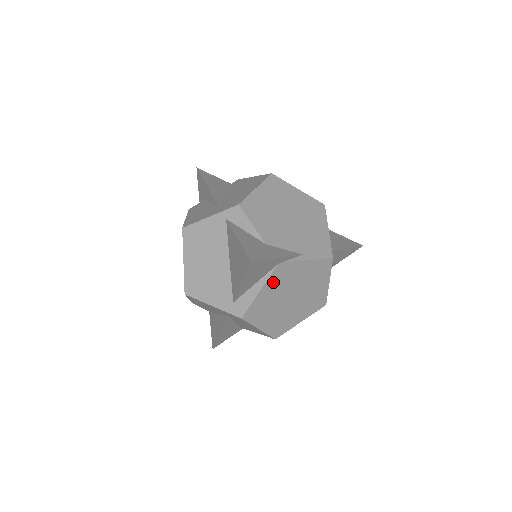
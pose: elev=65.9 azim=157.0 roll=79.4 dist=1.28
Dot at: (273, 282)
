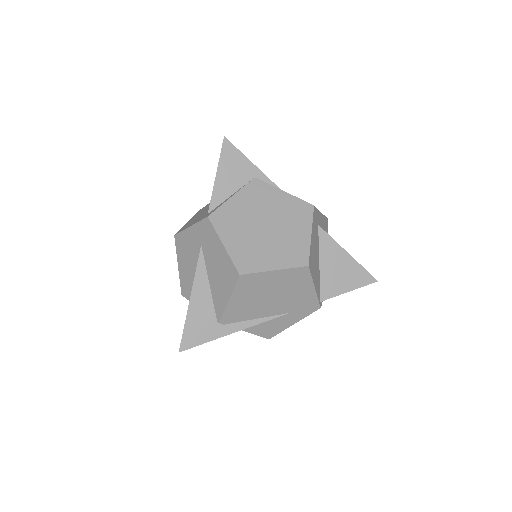
Dot at: (247, 195)
